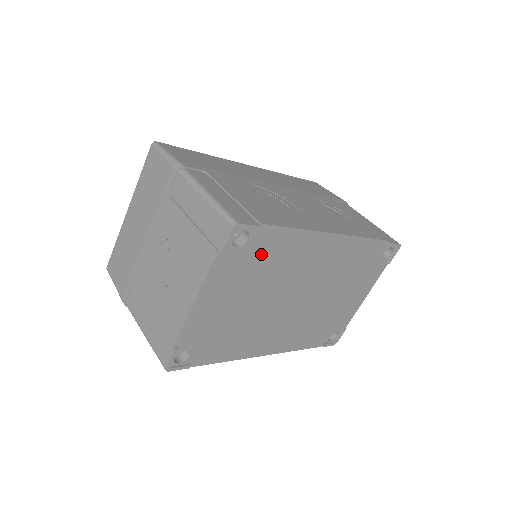
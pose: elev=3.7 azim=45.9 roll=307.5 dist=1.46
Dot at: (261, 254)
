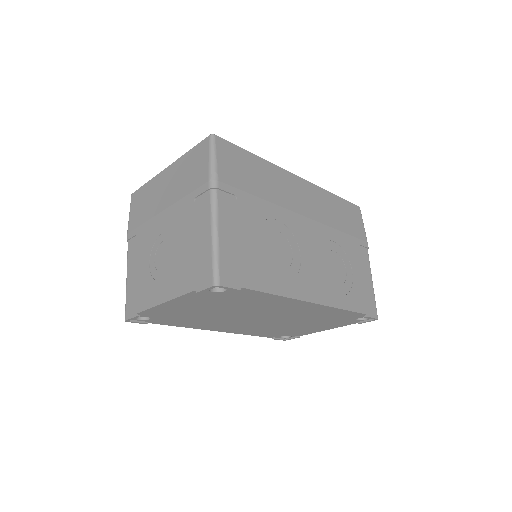
Dot at: (235, 298)
